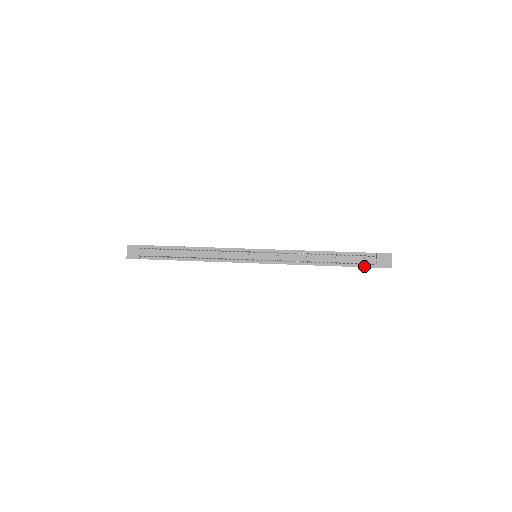
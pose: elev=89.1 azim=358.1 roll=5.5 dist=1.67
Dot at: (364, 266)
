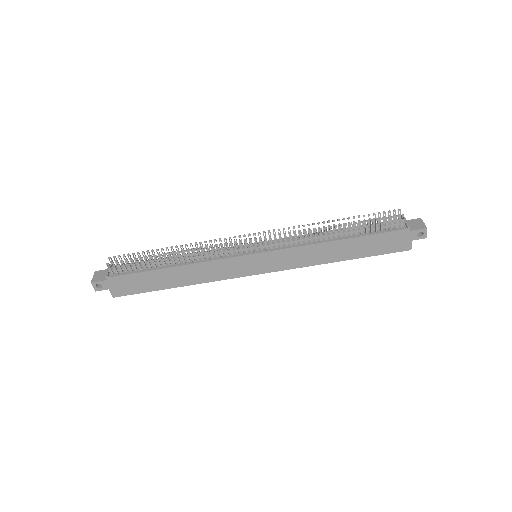
Dot at: (392, 230)
